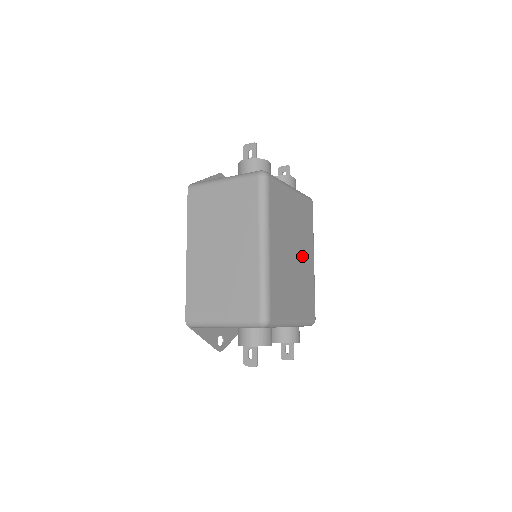
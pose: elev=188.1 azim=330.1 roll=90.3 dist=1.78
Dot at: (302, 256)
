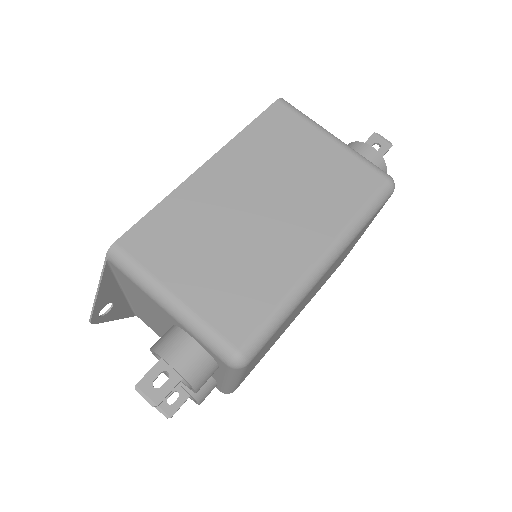
Dot at: (301, 309)
